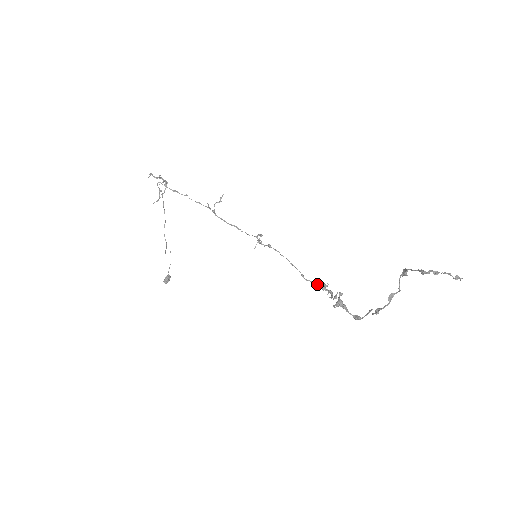
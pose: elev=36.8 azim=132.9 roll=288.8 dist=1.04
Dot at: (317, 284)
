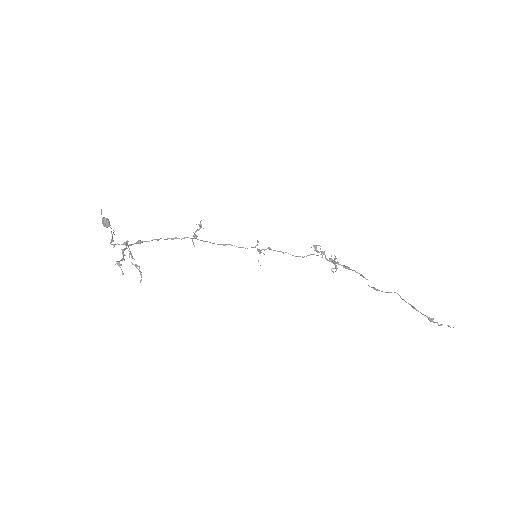
Dot at: (313, 254)
